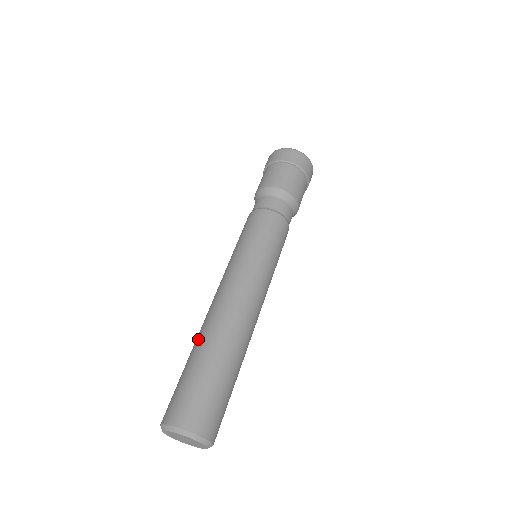
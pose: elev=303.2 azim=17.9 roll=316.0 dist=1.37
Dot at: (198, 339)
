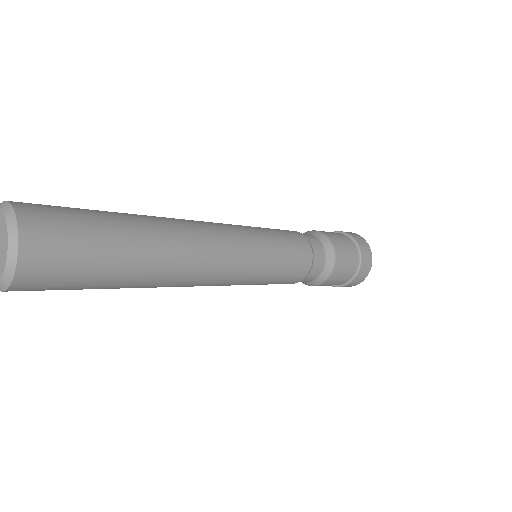
Dot at: occluded
